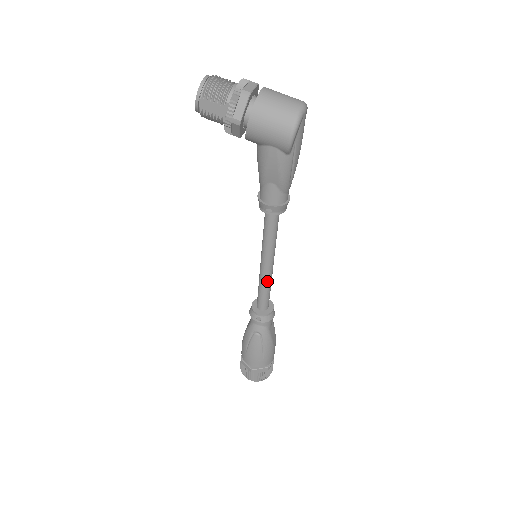
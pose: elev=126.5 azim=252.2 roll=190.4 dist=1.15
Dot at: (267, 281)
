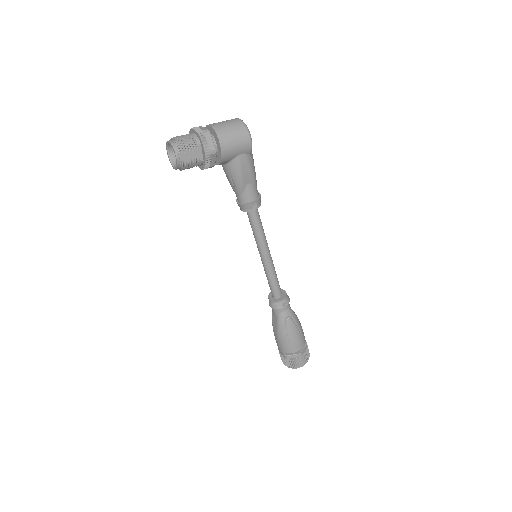
Dot at: (273, 268)
